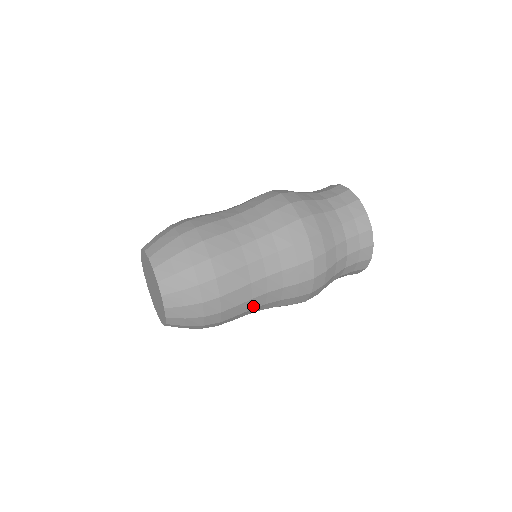
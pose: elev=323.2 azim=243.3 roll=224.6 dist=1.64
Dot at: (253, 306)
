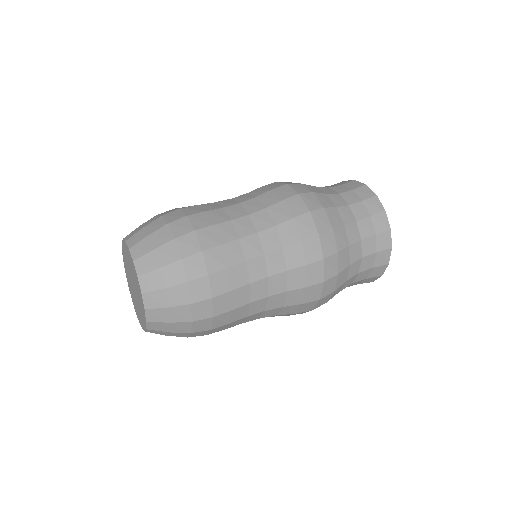
Dot at: (246, 320)
